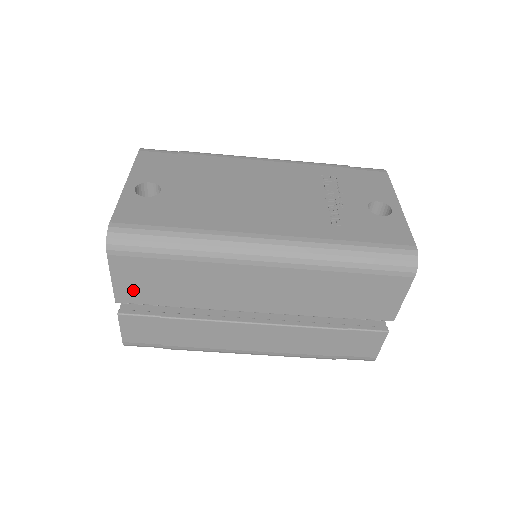
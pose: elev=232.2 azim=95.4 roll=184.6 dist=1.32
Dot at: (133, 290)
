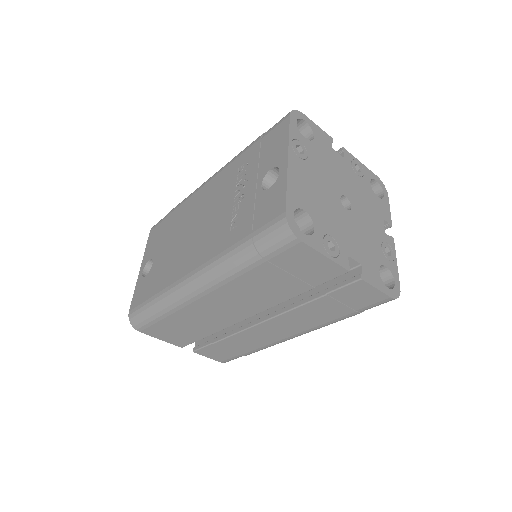
Dot at: (177, 339)
